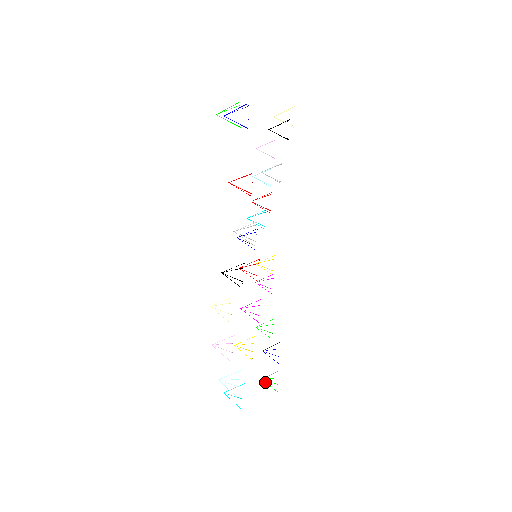
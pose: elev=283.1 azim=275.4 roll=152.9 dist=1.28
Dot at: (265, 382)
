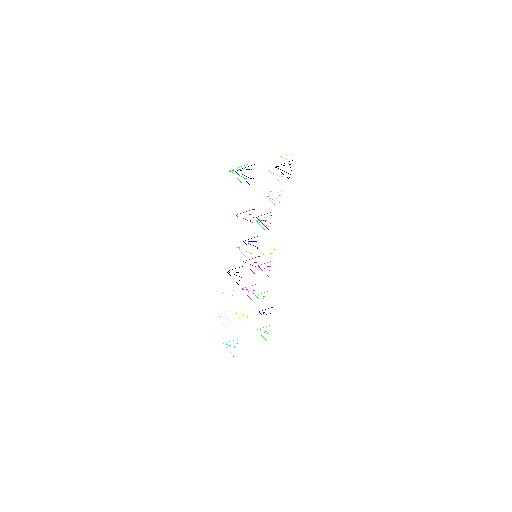
Dot at: occluded
